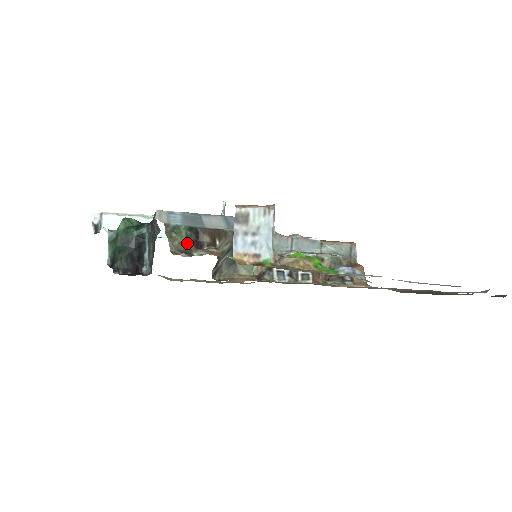
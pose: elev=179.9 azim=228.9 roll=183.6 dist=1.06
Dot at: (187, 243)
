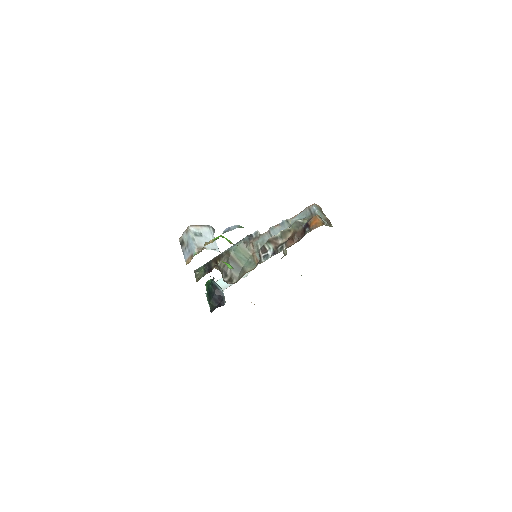
Dot at: (204, 273)
